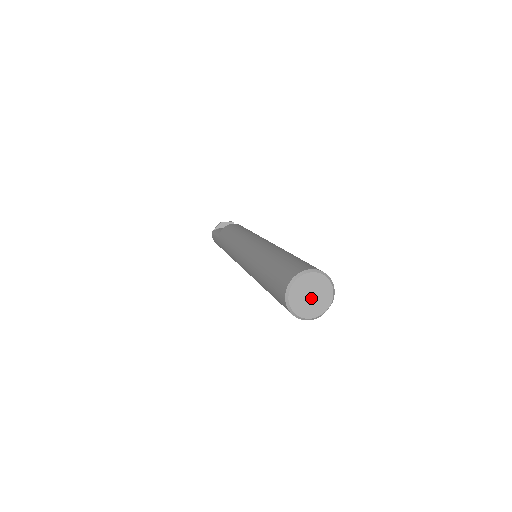
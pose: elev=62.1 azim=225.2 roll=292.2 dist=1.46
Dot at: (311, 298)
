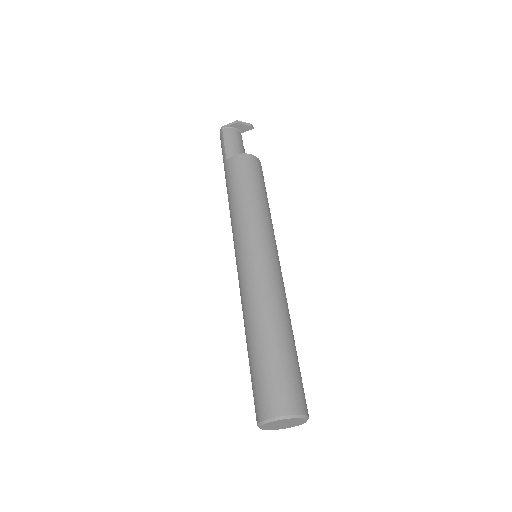
Dot at: (282, 425)
